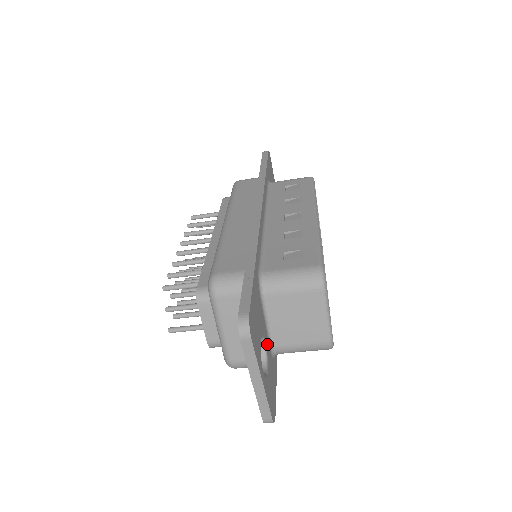
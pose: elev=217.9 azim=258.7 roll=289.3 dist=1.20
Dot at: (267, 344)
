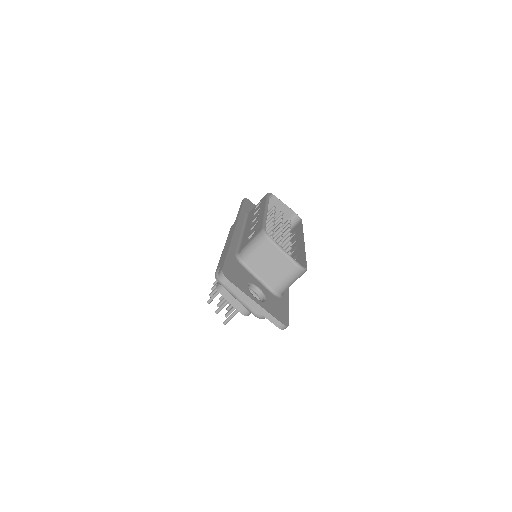
Dot at: (263, 289)
